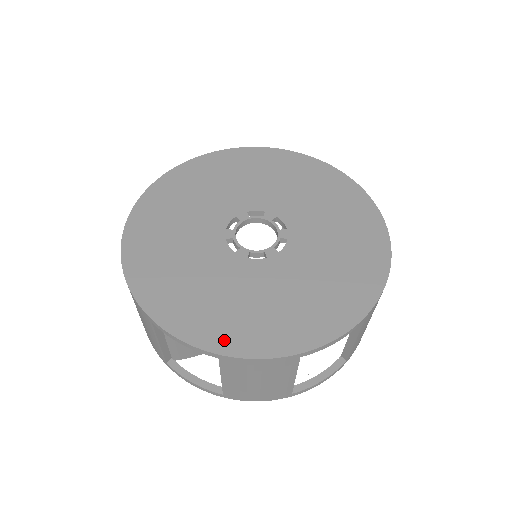
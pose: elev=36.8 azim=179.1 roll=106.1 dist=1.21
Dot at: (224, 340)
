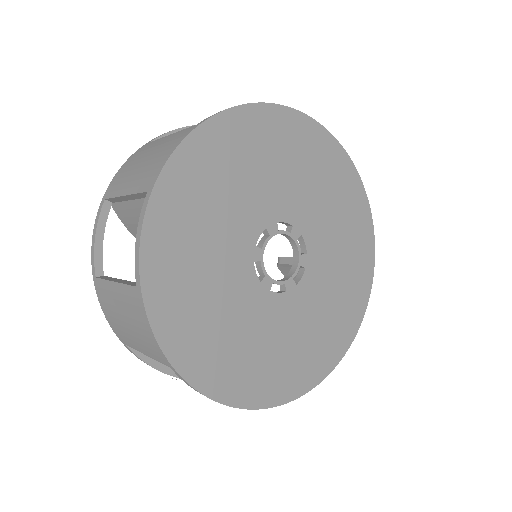
Dot at: (337, 350)
